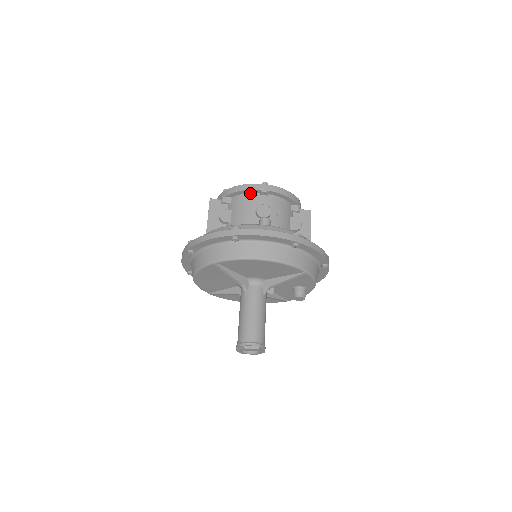
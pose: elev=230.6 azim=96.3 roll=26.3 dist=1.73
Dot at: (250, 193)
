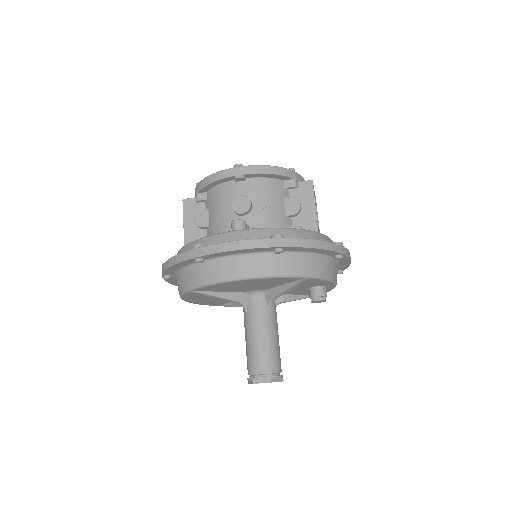
Dot at: (223, 183)
